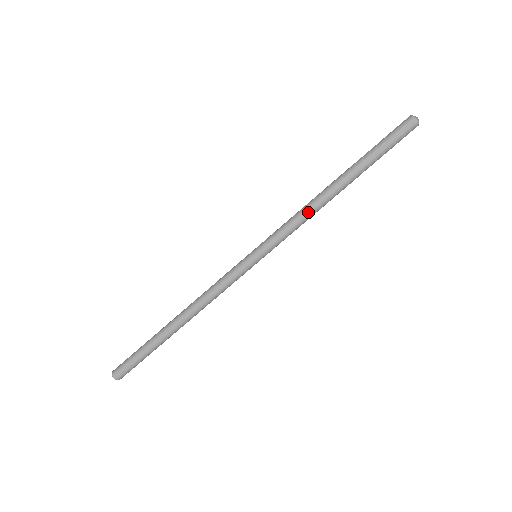
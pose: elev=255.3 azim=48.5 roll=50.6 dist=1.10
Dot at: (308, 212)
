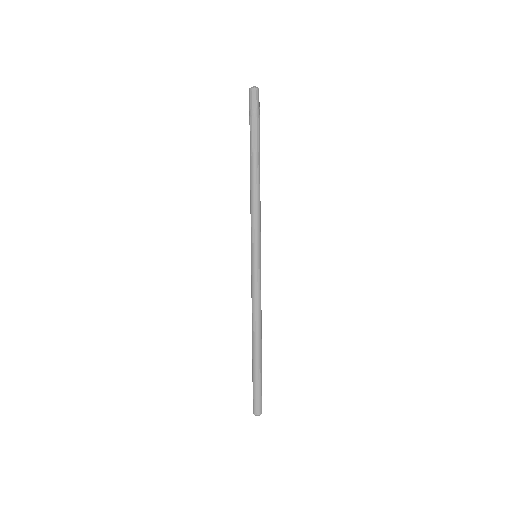
Dot at: (253, 200)
